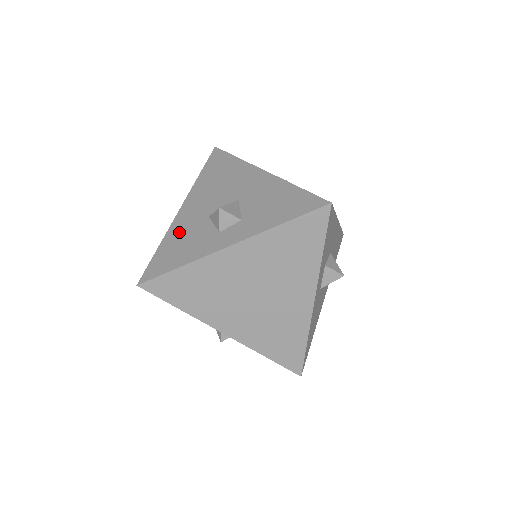
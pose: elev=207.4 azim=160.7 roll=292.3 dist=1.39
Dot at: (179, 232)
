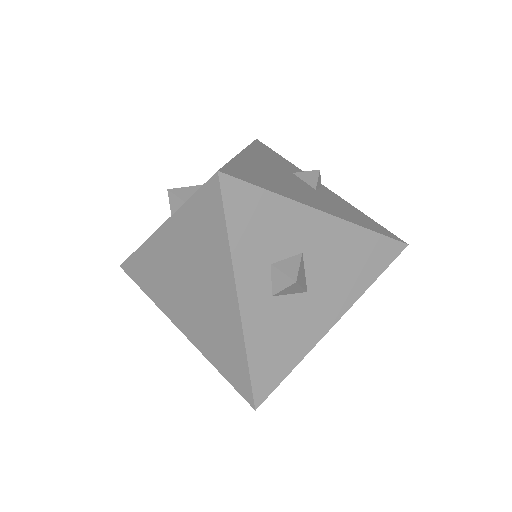
Dot at: occluded
